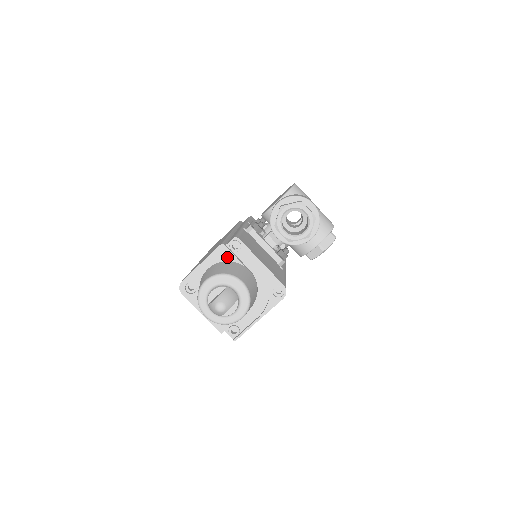
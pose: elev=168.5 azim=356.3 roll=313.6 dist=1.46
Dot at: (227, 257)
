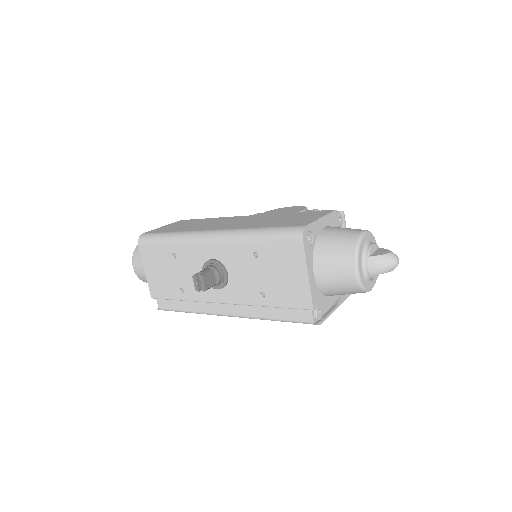
Dot at: (336, 226)
